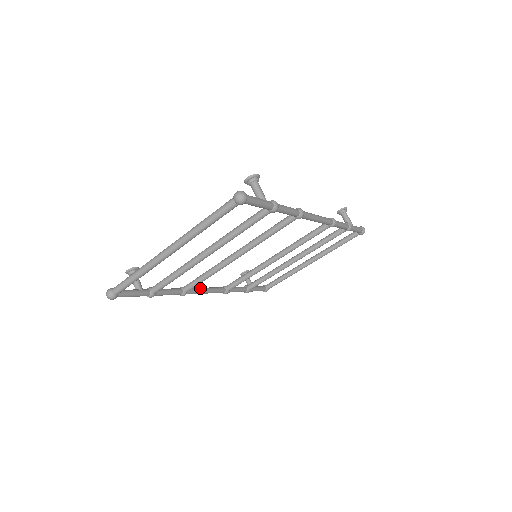
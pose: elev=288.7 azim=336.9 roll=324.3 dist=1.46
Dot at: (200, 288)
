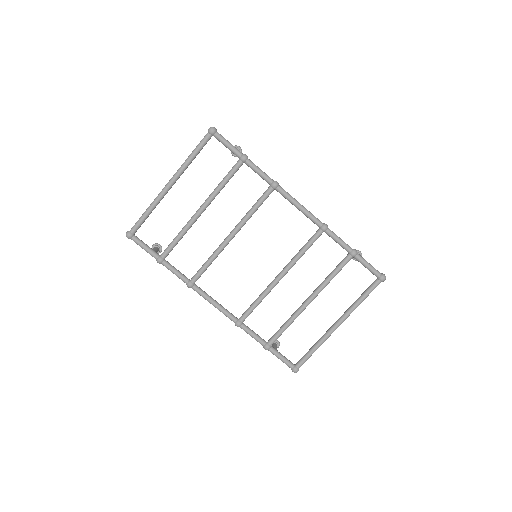
Dot at: occluded
